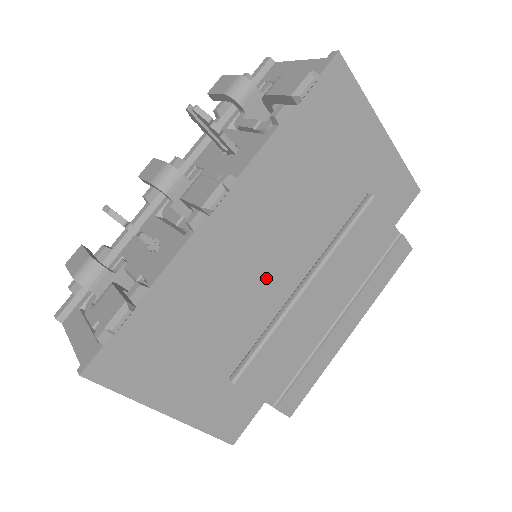
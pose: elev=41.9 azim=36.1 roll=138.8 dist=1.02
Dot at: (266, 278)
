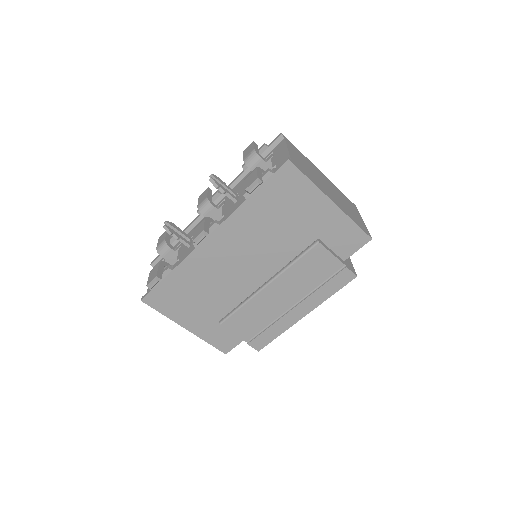
Dot at: (242, 275)
